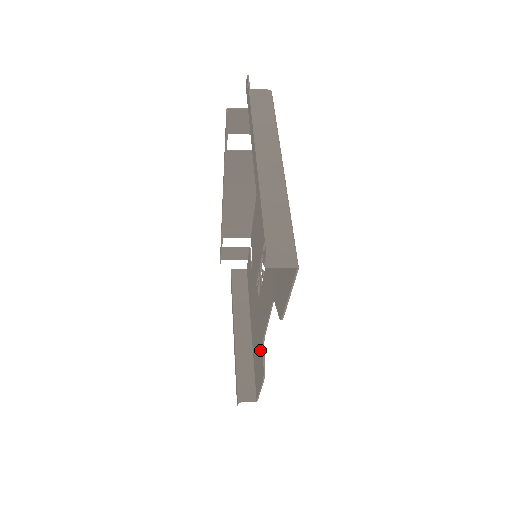
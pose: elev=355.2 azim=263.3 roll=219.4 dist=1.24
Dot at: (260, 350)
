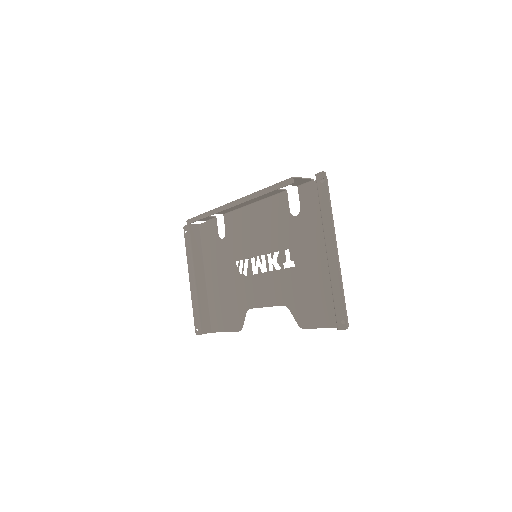
Dot at: (236, 310)
